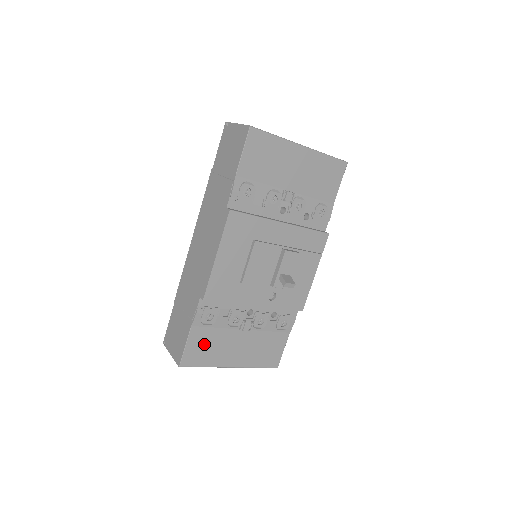
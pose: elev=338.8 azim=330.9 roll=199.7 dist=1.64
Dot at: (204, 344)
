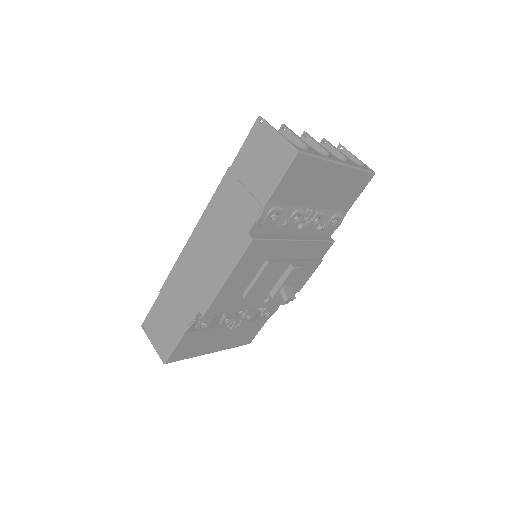
Dot at: (192, 343)
